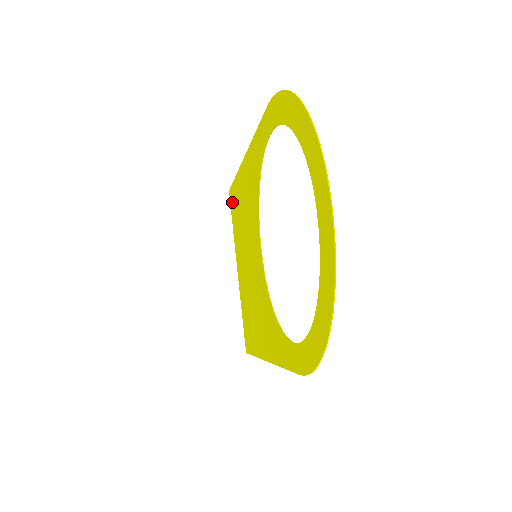
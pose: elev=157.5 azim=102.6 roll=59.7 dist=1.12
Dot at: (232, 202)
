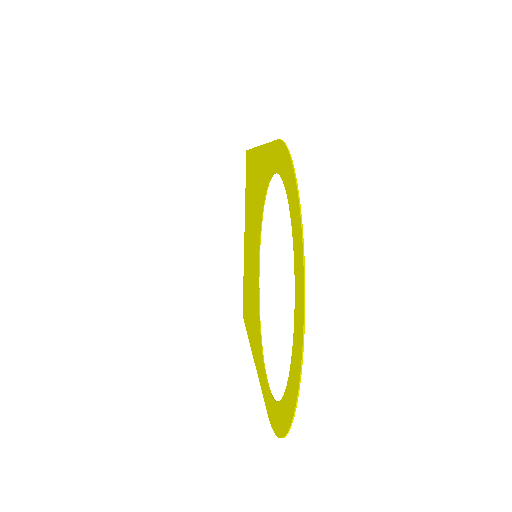
Dot at: (247, 167)
